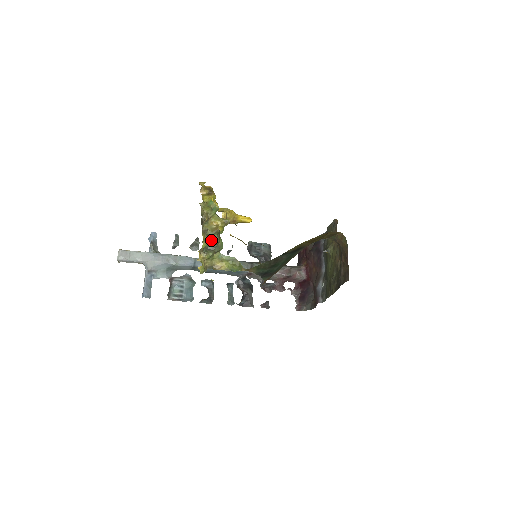
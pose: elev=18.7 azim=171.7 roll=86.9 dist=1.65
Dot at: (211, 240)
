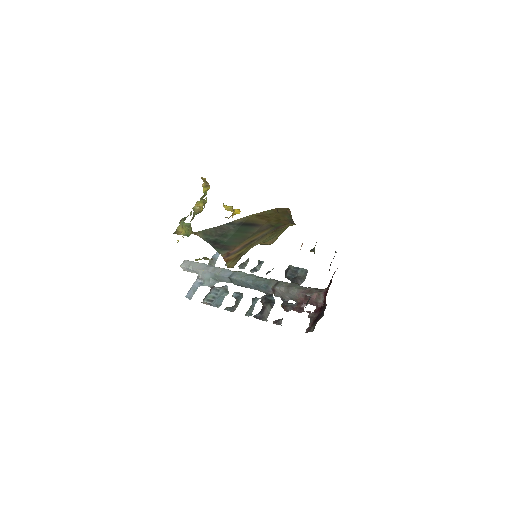
Dot at: occluded
